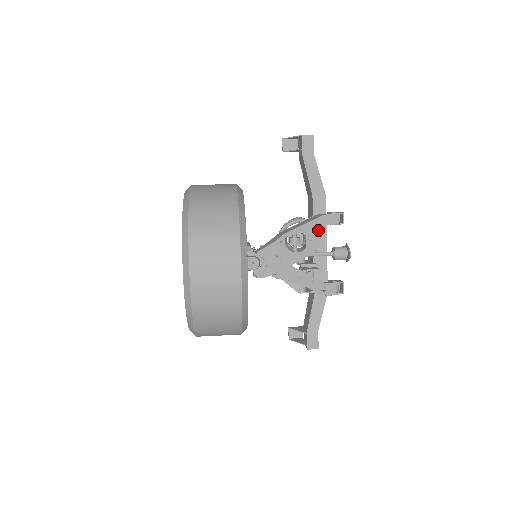
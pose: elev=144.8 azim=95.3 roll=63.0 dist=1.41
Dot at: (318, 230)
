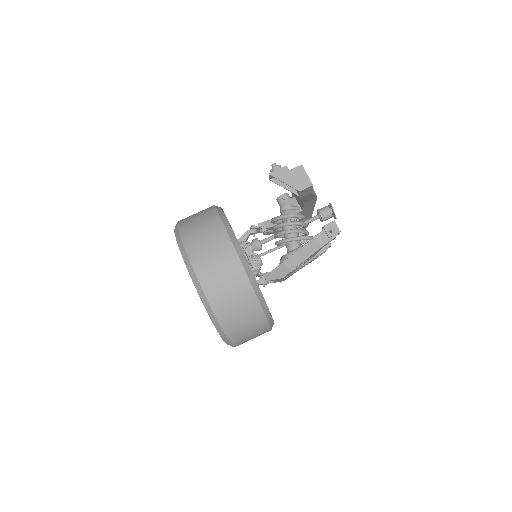
Dot at: occluded
